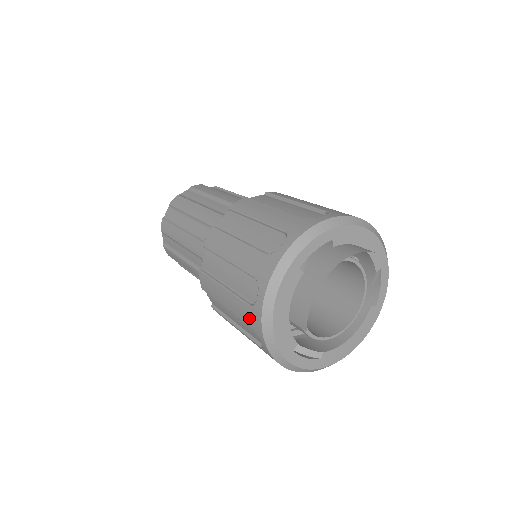
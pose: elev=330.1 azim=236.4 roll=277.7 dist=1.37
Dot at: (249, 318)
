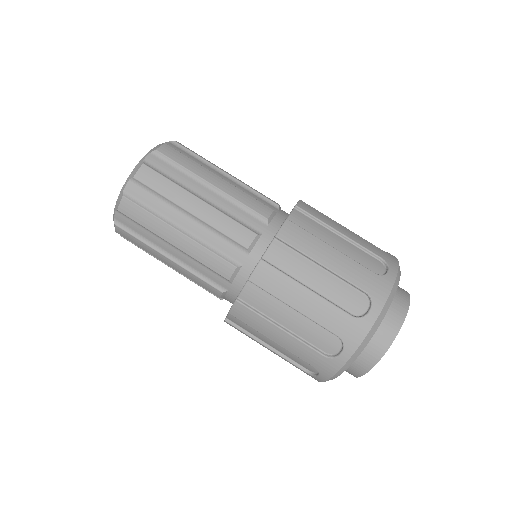
Dot at: occluded
